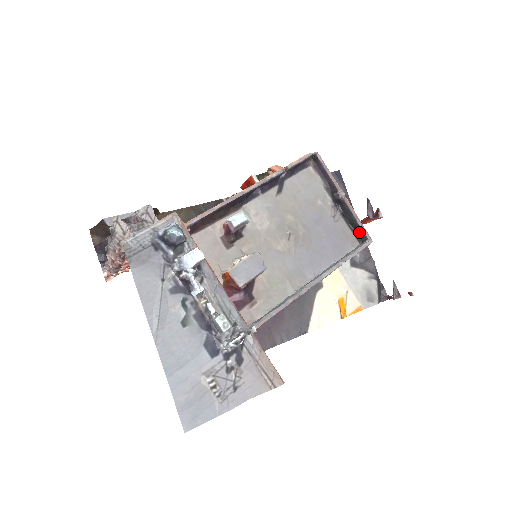
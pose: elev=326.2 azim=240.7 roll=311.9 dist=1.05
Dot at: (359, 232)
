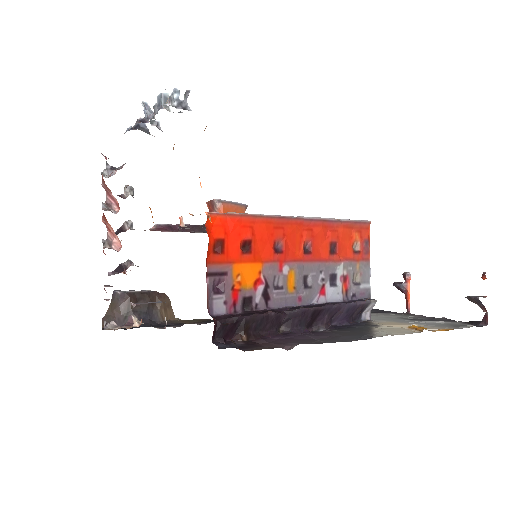
Dot at: occluded
